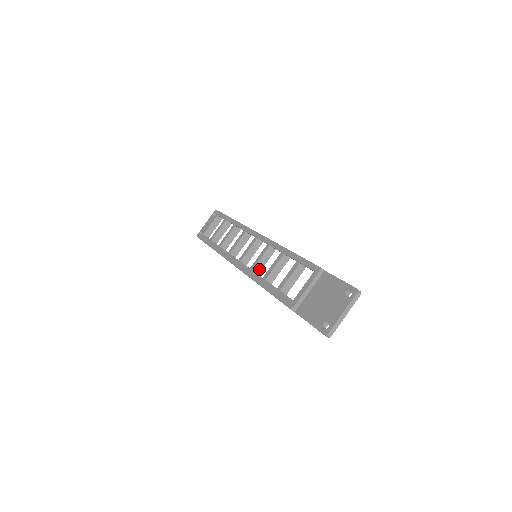
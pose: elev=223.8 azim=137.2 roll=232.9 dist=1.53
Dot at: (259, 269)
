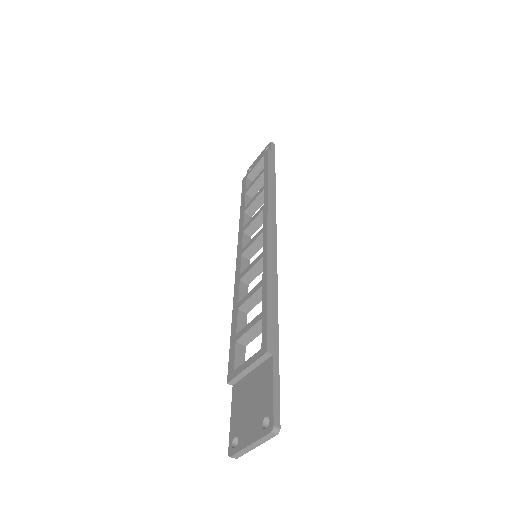
Dot at: (250, 279)
